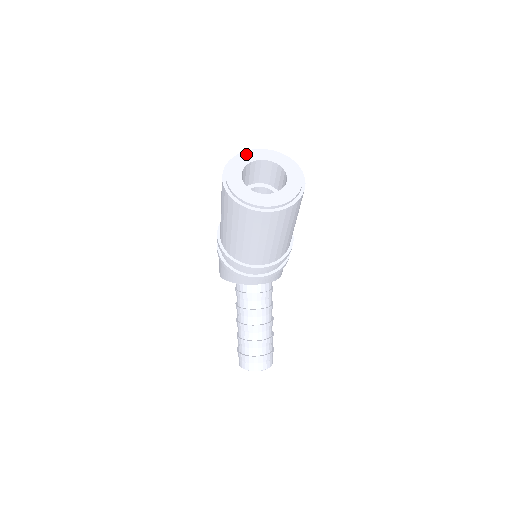
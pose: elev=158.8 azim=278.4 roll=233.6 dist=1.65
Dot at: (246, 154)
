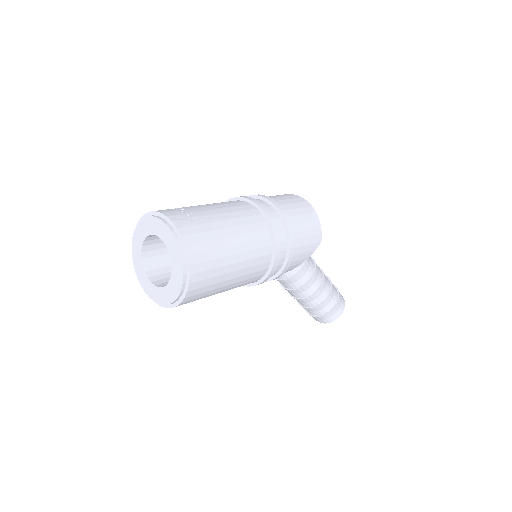
Dot at: (142, 224)
